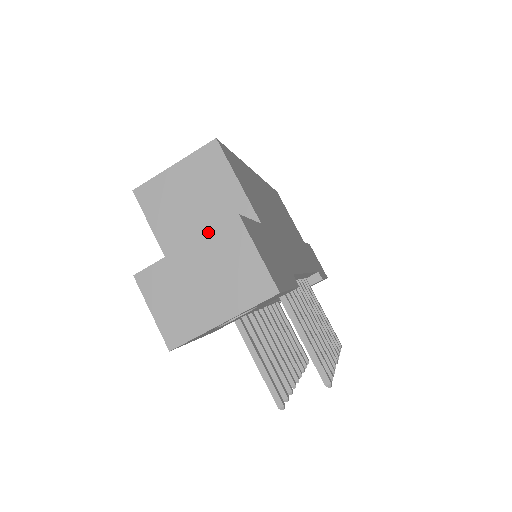
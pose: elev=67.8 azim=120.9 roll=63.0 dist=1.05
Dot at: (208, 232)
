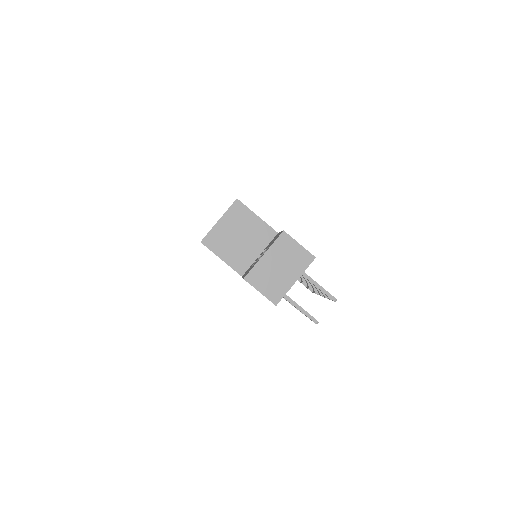
Dot at: (272, 244)
